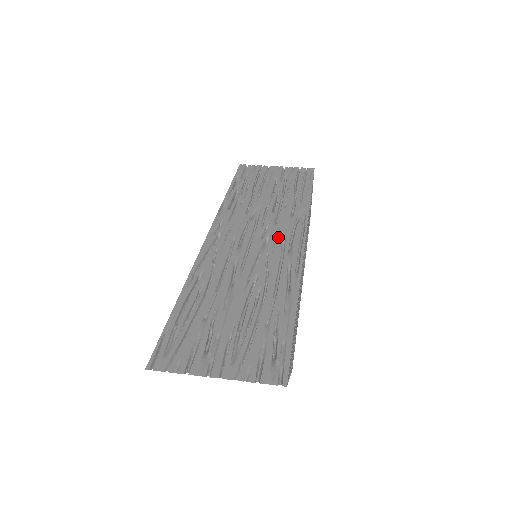
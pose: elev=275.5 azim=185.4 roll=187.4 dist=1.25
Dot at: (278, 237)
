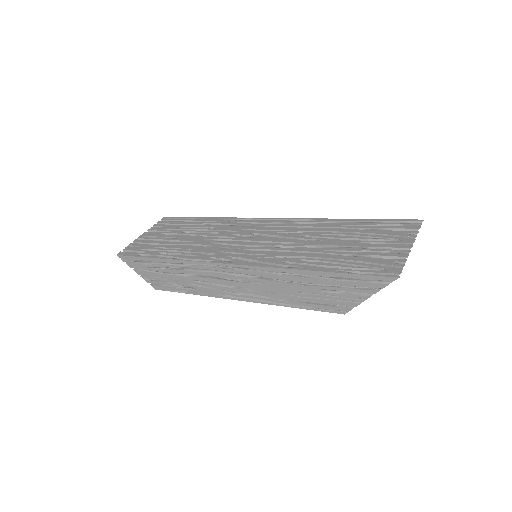
Dot at: (257, 229)
